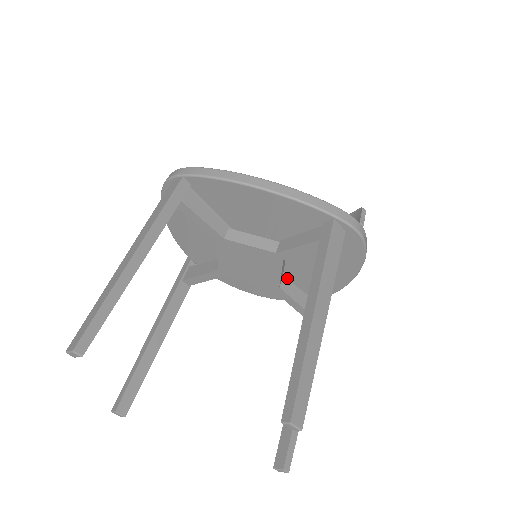
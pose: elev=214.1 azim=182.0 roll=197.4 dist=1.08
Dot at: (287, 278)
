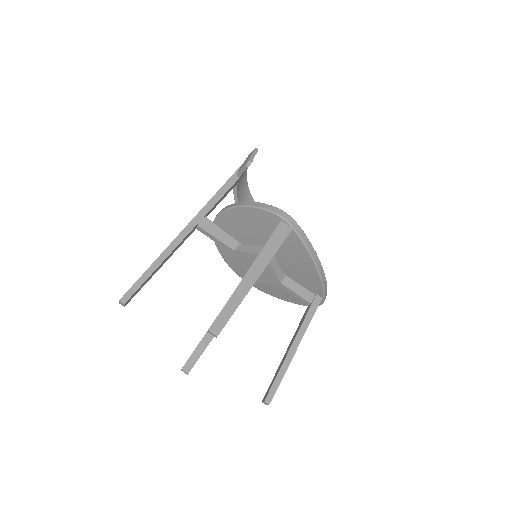
Dot at: occluded
